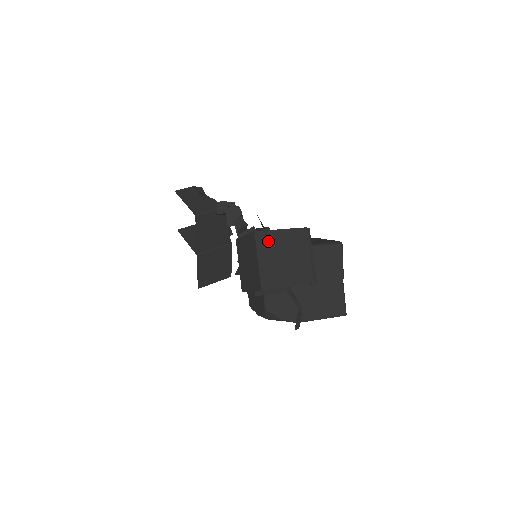
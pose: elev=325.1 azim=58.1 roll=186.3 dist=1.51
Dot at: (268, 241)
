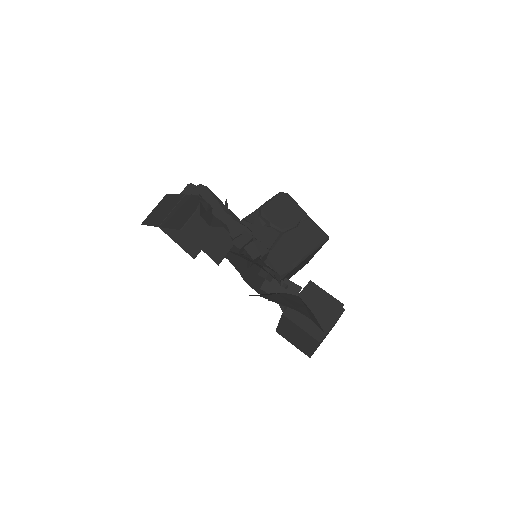
Dot at: occluded
